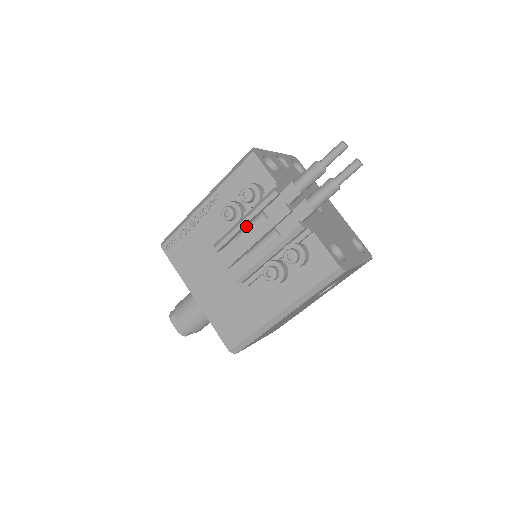
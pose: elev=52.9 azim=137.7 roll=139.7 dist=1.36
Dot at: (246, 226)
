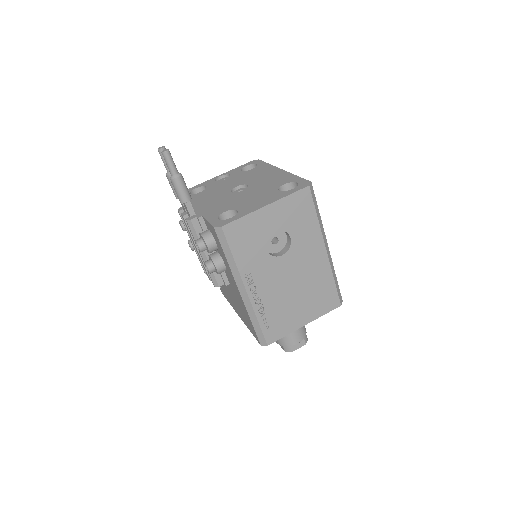
Dot at: occluded
